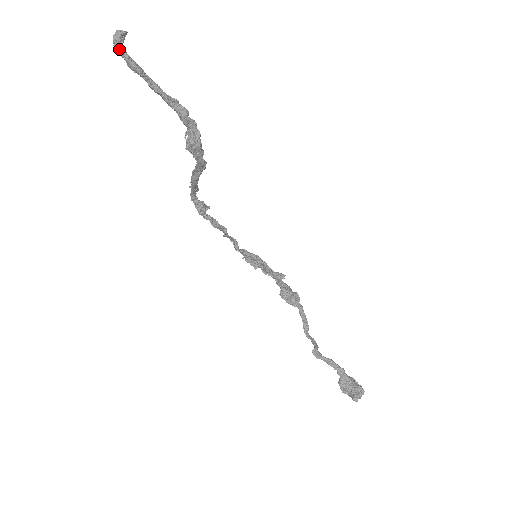
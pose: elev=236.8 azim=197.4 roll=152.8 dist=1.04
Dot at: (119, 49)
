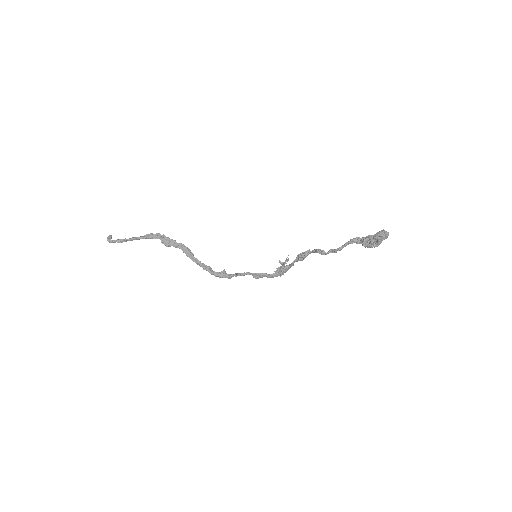
Dot at: (110, 241)
